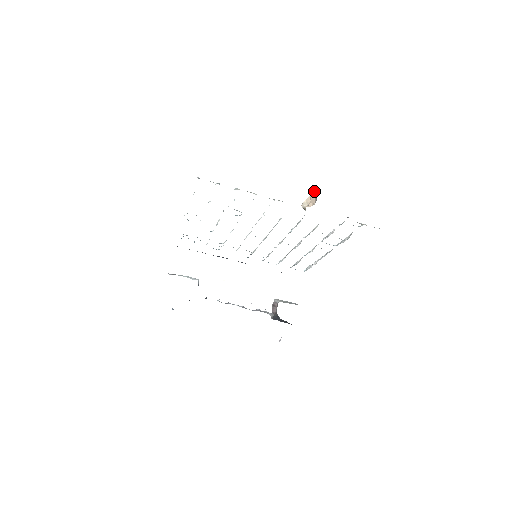
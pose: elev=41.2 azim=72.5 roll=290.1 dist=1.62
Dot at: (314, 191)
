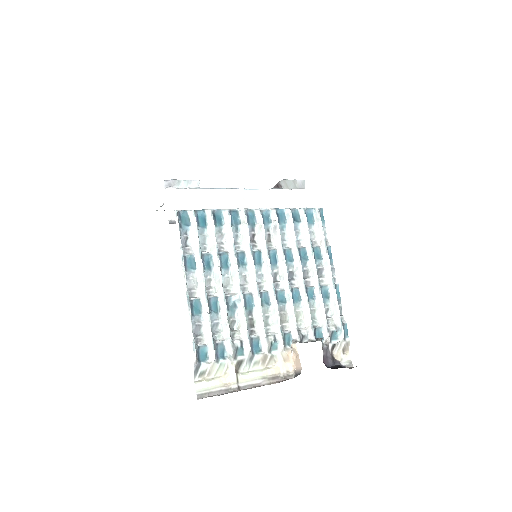
Dot at: (300, 363)
